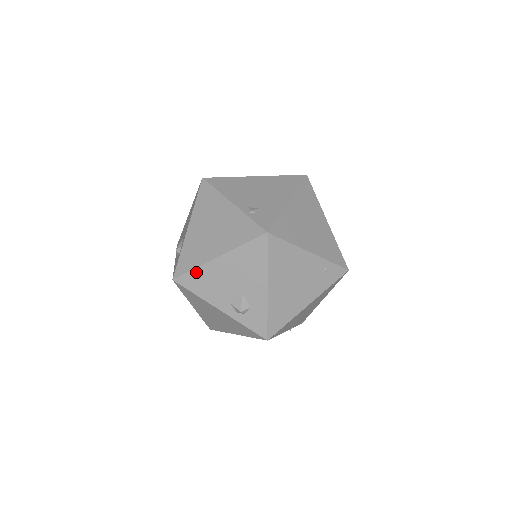
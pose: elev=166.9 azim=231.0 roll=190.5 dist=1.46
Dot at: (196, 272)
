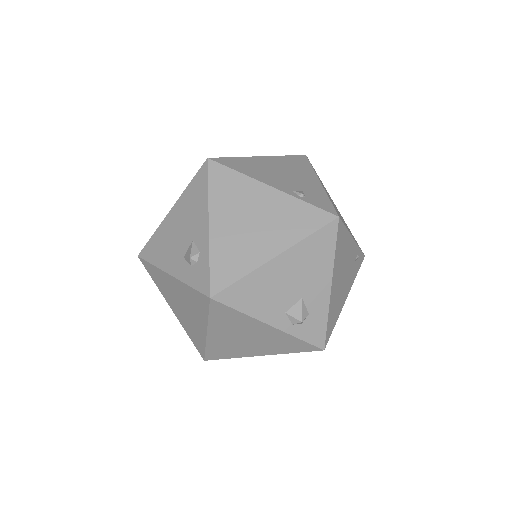
Dot at: (245, 281)
